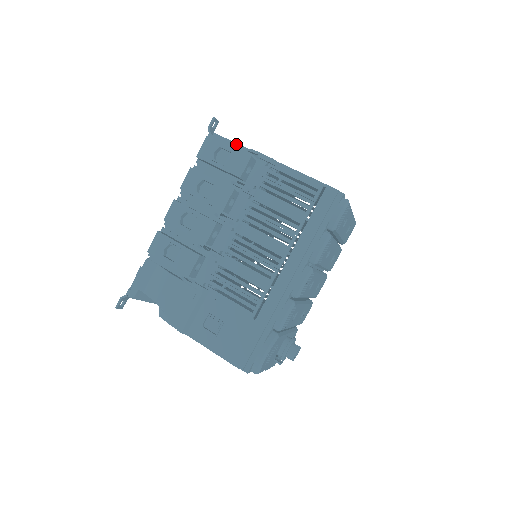
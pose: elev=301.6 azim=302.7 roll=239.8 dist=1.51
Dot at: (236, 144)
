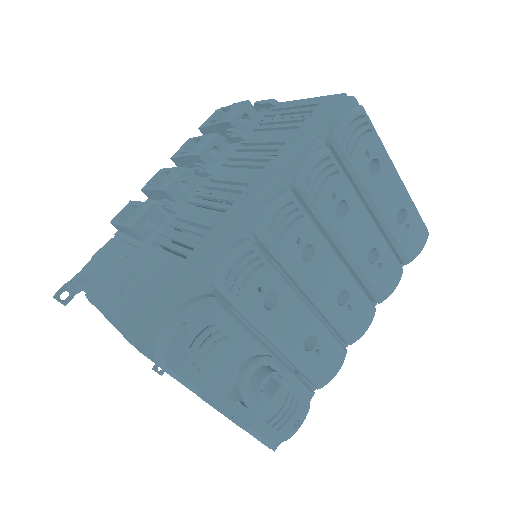
Dot at: occluded
